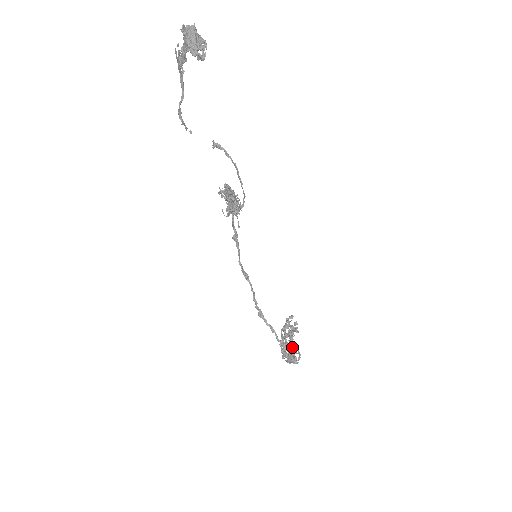
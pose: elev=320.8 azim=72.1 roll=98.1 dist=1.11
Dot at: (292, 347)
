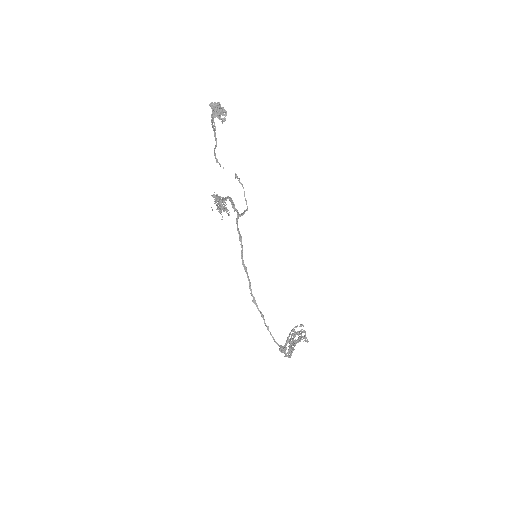
Dot at: occluded
